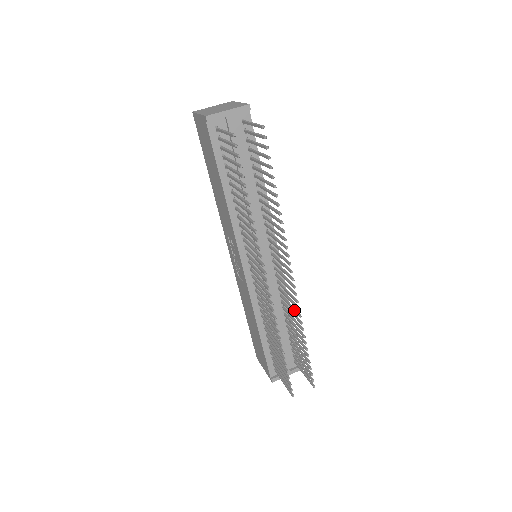
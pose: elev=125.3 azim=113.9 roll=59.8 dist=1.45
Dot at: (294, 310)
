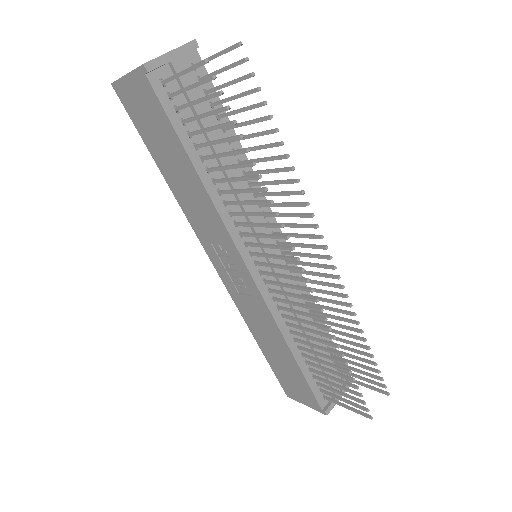
Dot at: (337, 302)
